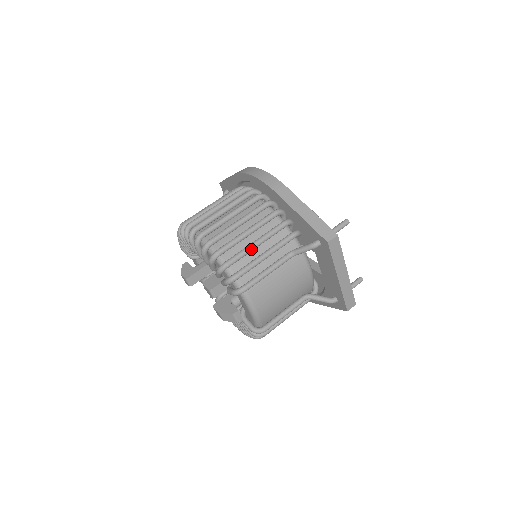
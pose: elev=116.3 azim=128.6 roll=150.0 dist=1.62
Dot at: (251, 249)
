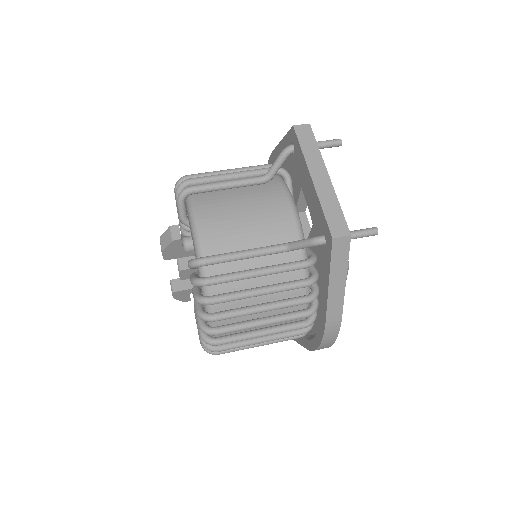
Dot at: (220, 172)
